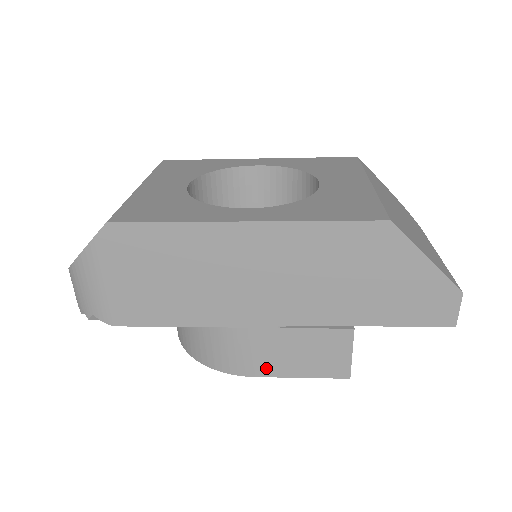
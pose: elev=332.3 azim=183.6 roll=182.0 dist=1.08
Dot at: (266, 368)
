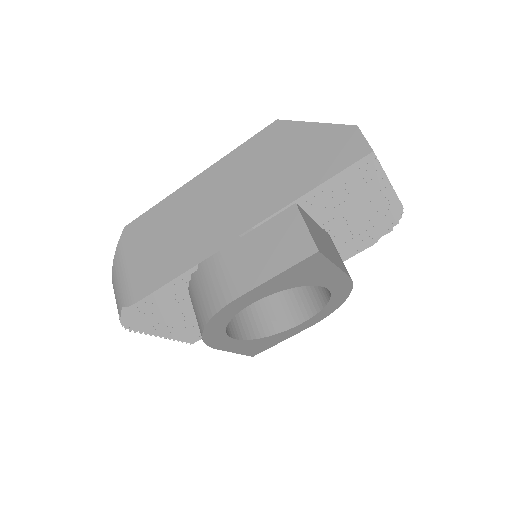
Dot at: (245, 282)
